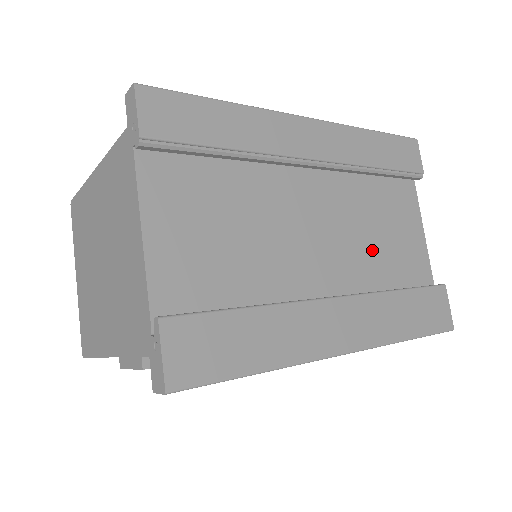
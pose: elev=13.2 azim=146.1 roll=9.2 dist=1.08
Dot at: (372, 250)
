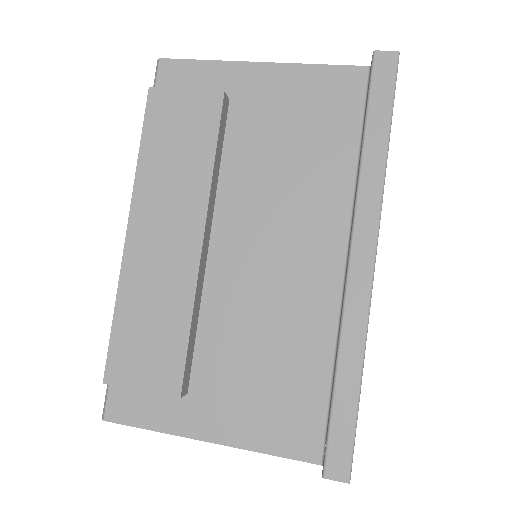
Dot at: occluded
